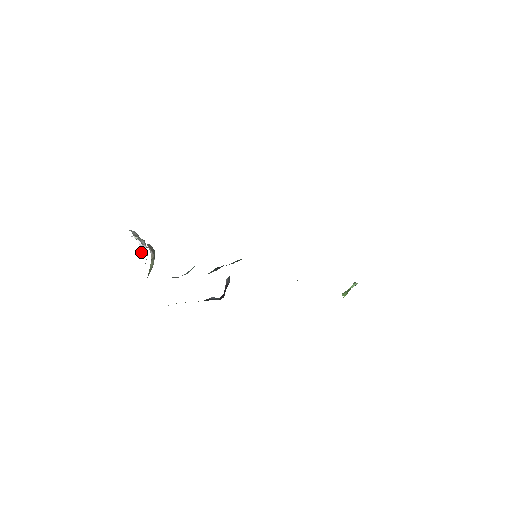
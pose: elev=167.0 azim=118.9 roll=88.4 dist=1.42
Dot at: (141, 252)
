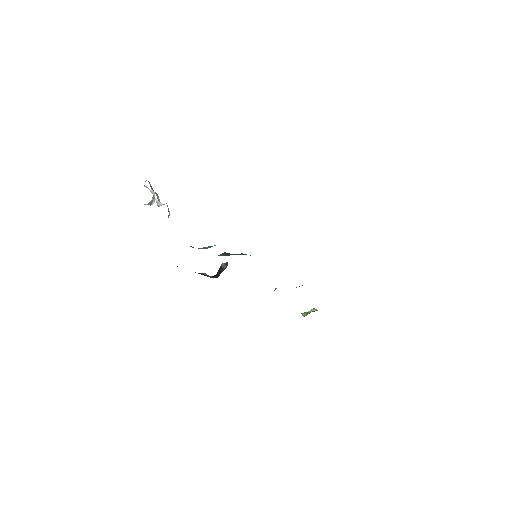
Dot at: occluded
